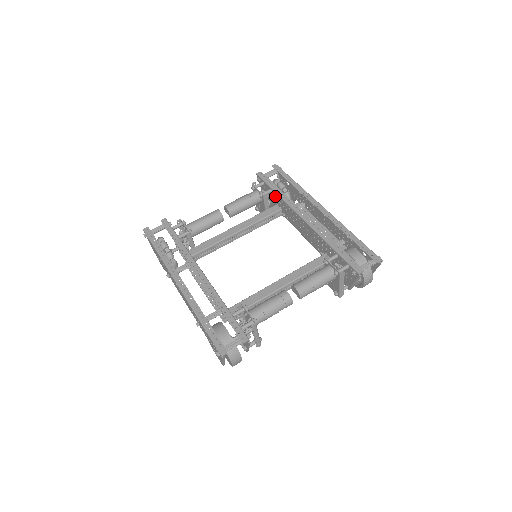
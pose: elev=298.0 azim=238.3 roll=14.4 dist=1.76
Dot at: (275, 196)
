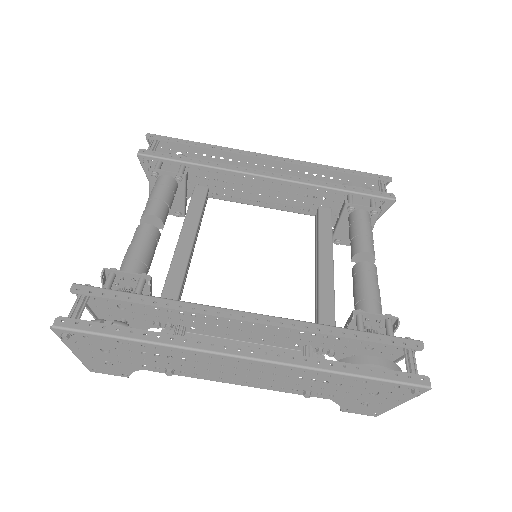
Dot at: (194, 172)
